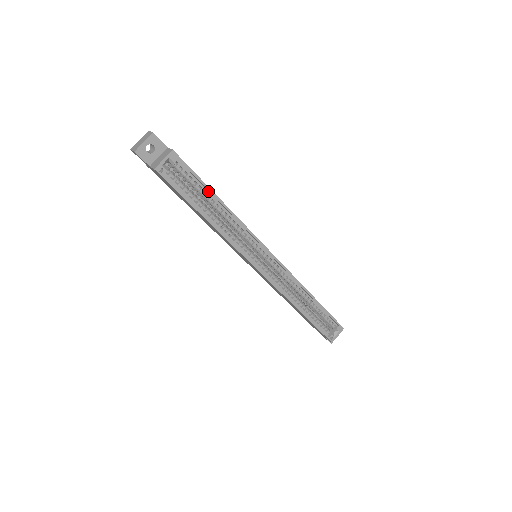
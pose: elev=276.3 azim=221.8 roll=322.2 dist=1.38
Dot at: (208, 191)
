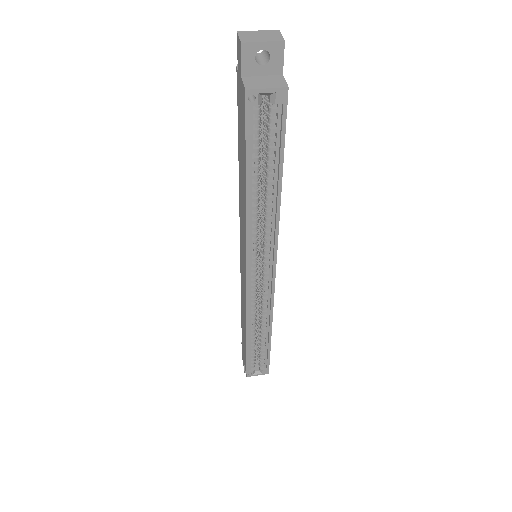
Dot at: (278, 165)
